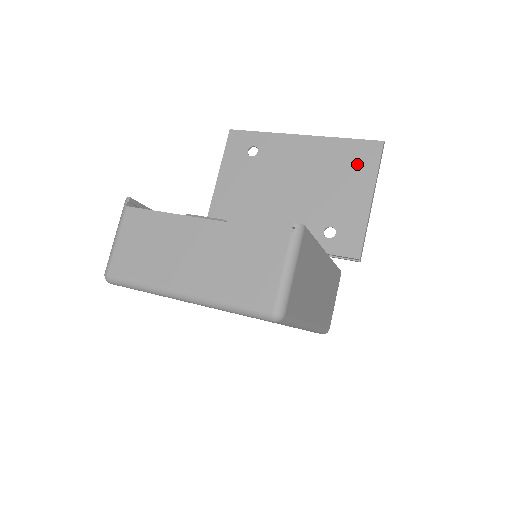
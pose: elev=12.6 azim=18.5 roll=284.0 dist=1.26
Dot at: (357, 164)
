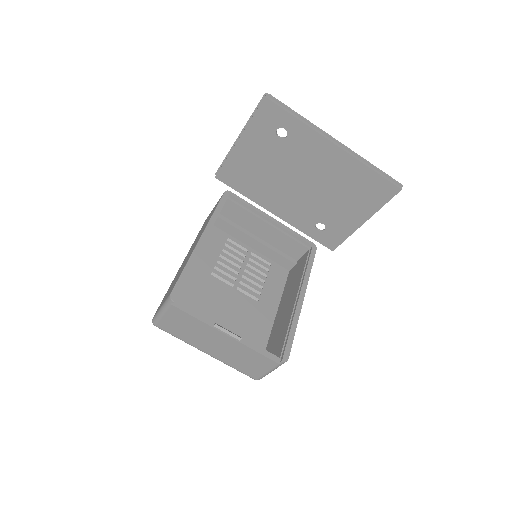
Dot at: (369, 195)
